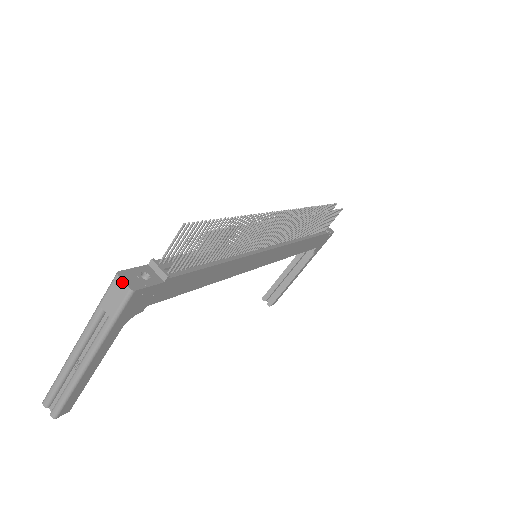
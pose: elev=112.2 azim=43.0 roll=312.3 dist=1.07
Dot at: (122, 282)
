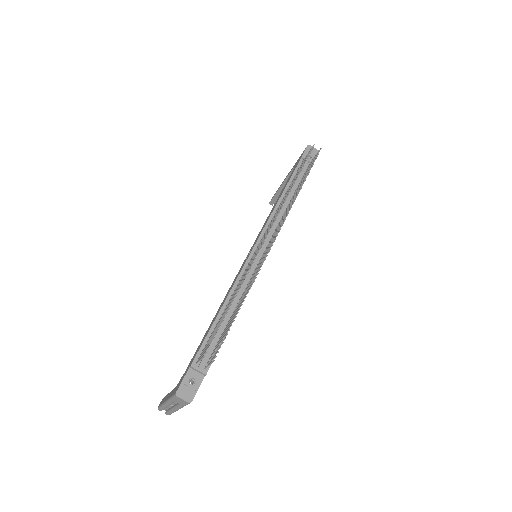
Dot at: (182, 399)
